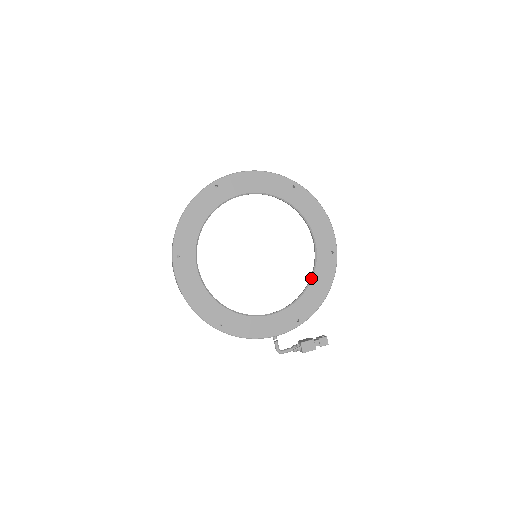
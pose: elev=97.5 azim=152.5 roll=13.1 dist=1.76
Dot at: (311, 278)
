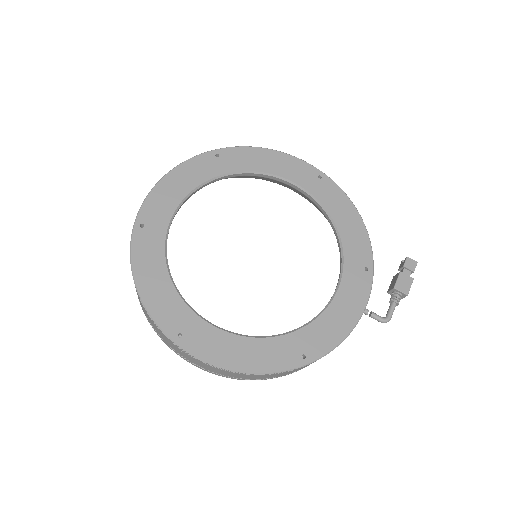
Dot at: (330, 219)
